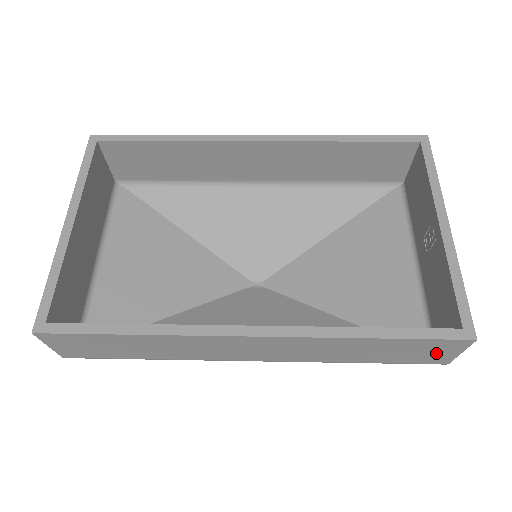
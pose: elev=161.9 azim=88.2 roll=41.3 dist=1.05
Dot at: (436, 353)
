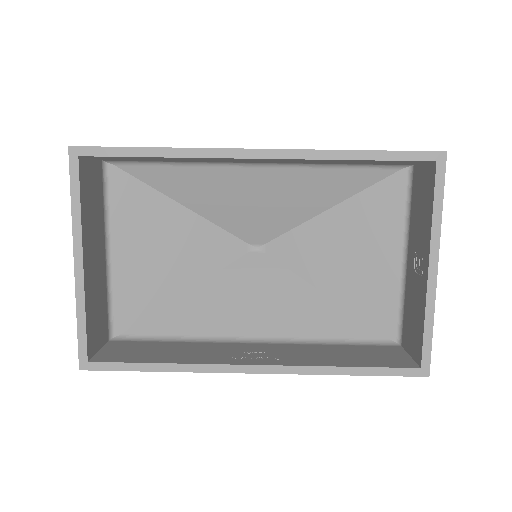
Dot at: occluded
